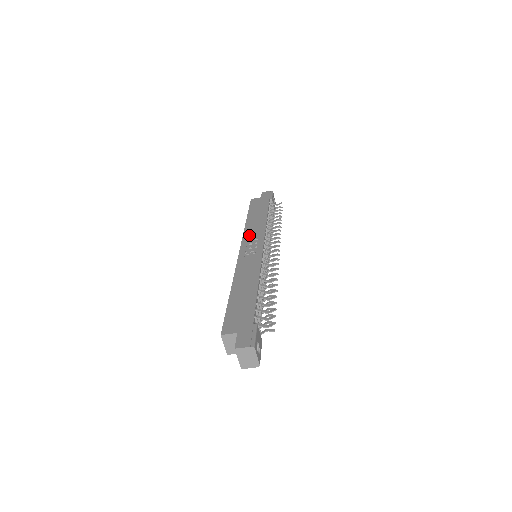
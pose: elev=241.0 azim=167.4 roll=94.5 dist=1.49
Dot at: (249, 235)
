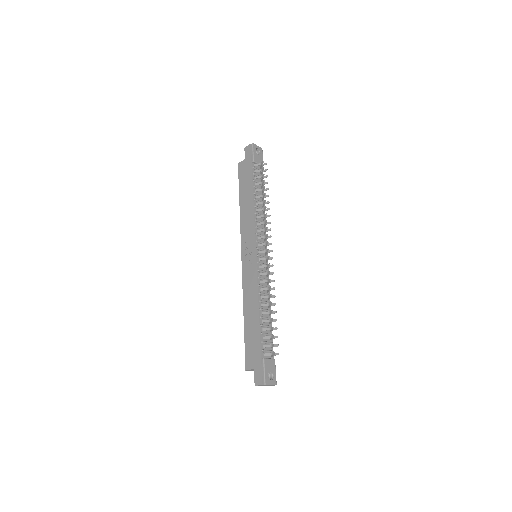
Dot at: (244, 233)
